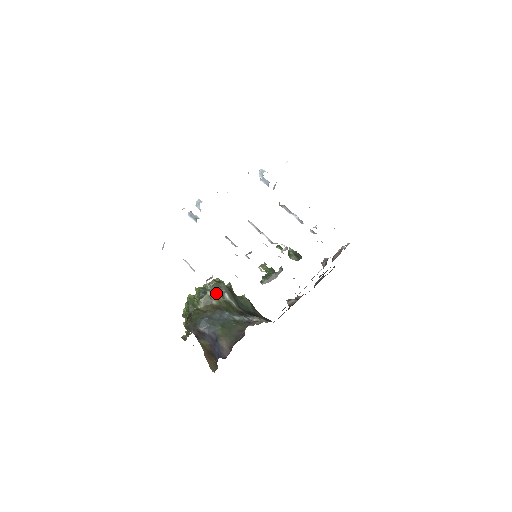
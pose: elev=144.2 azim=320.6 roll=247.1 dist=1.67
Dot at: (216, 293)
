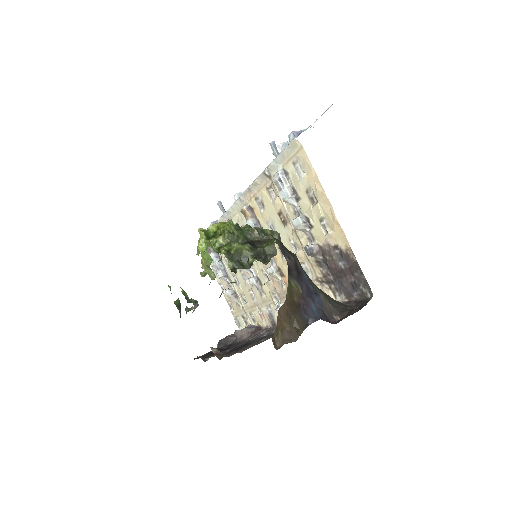
Dot at: occluded
